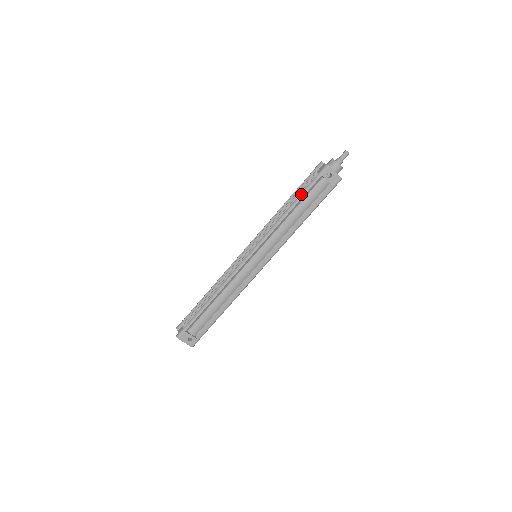
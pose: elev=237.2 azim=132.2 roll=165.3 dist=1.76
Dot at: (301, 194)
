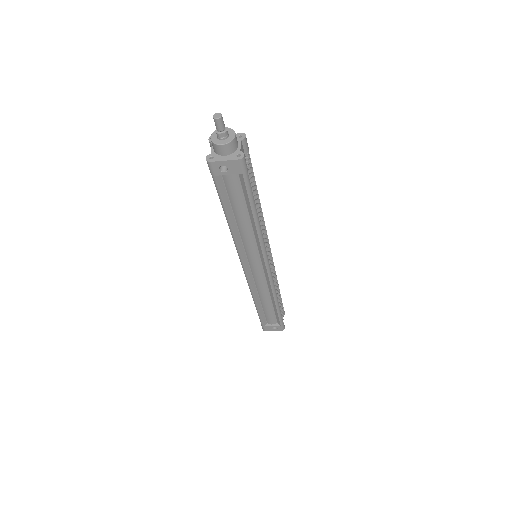
Dot at: occluded
